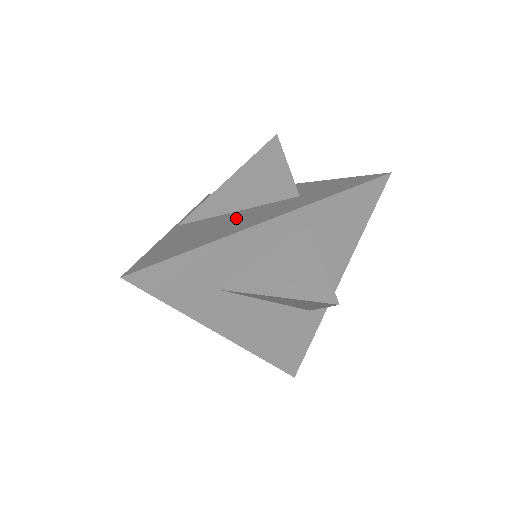
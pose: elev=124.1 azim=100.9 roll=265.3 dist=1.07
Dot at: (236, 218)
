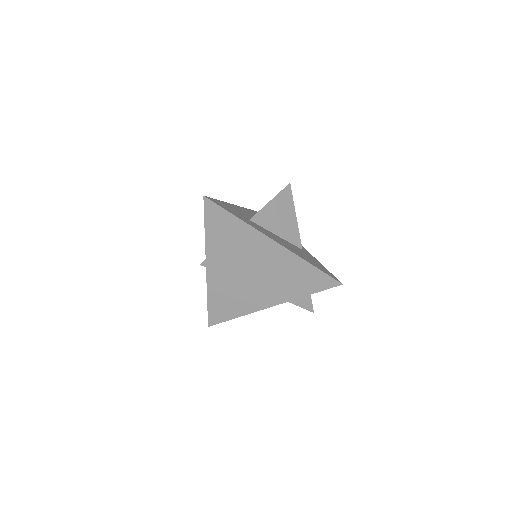
Dot at: occluded
